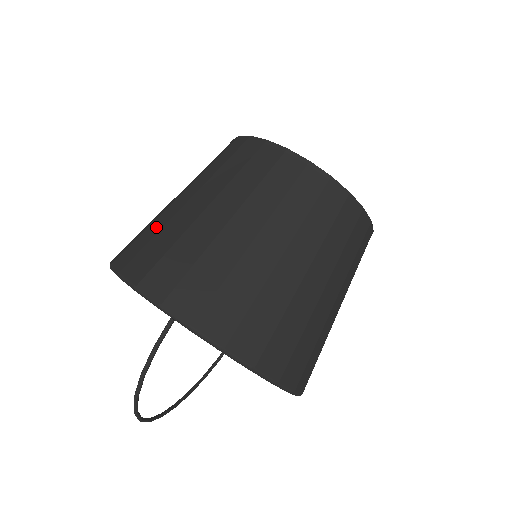
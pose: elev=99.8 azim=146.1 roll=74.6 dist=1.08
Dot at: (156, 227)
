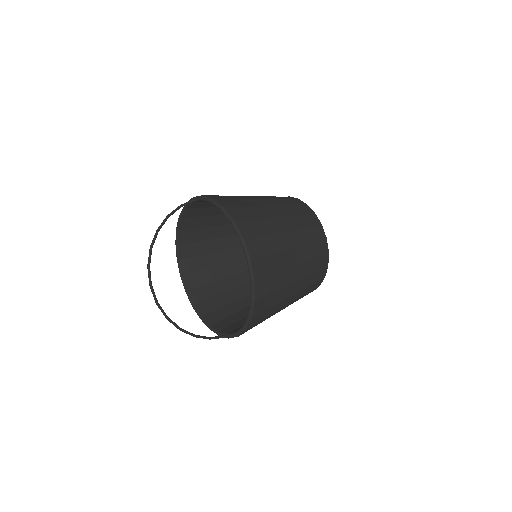
Dot at: occluded
